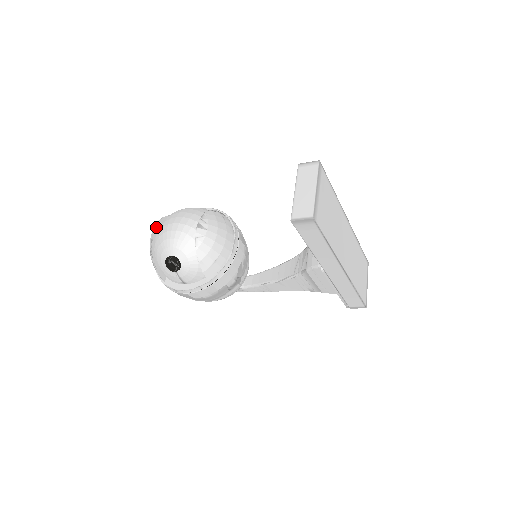
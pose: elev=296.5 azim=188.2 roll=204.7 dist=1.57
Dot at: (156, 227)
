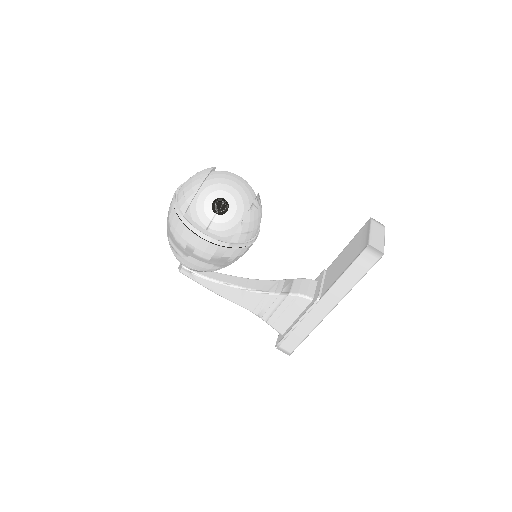
Dot at: (213, 169)
